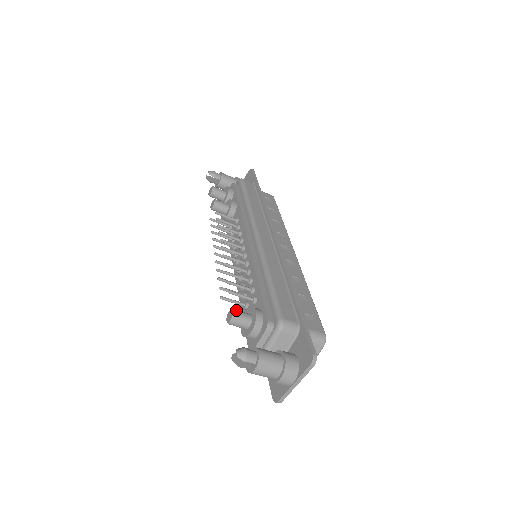
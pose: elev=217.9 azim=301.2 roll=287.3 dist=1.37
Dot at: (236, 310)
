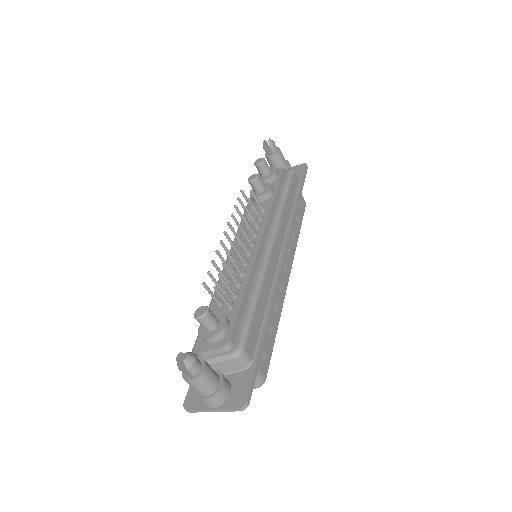
Dot at: (210, 310)
